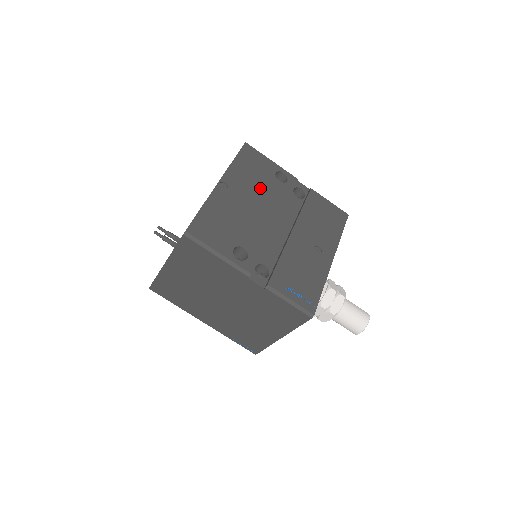
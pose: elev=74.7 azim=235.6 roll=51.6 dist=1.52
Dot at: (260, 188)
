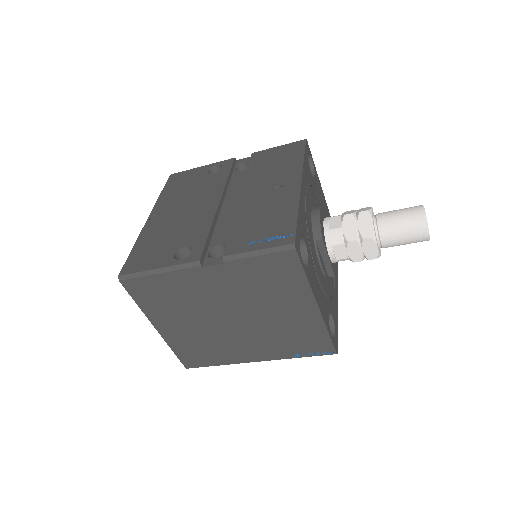
Dot at: (193, 192)
